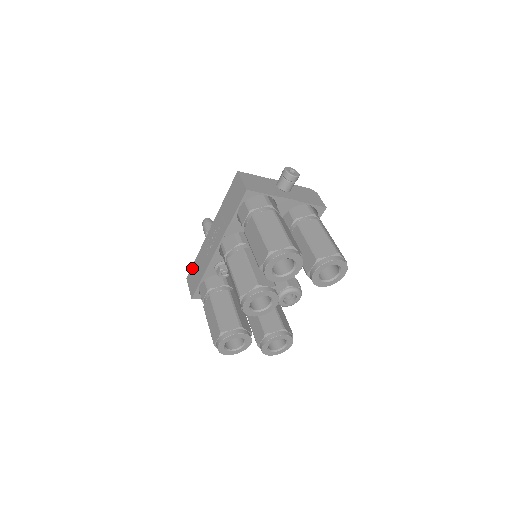
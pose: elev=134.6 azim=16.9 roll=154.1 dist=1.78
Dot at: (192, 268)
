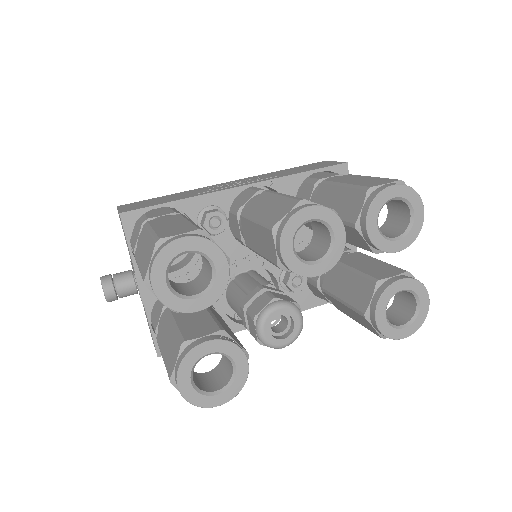
Dot at: occluded
